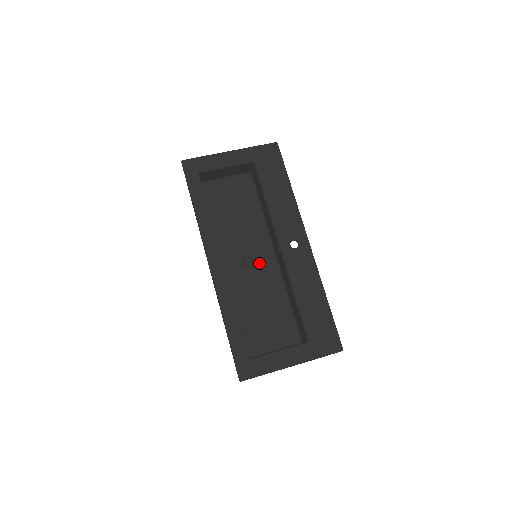
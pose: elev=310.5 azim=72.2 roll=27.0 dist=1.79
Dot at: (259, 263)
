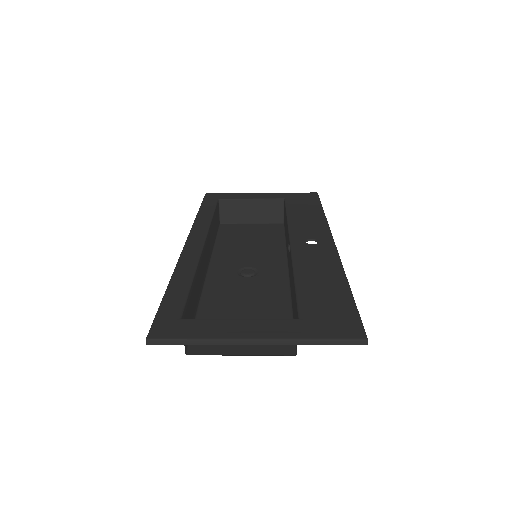
Dot at: (261, 275)
